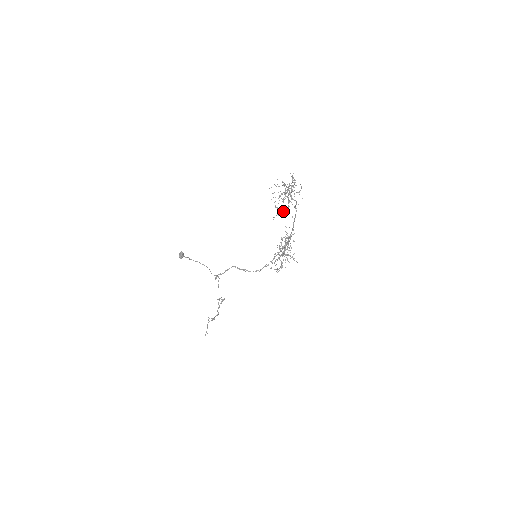
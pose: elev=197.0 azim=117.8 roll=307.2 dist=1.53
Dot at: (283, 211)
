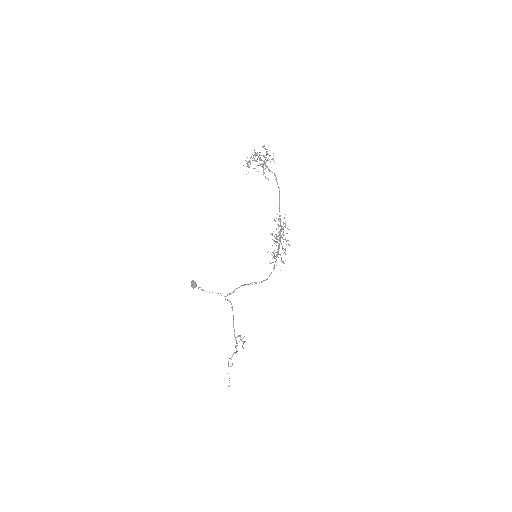
Dot at: (254, 168)
